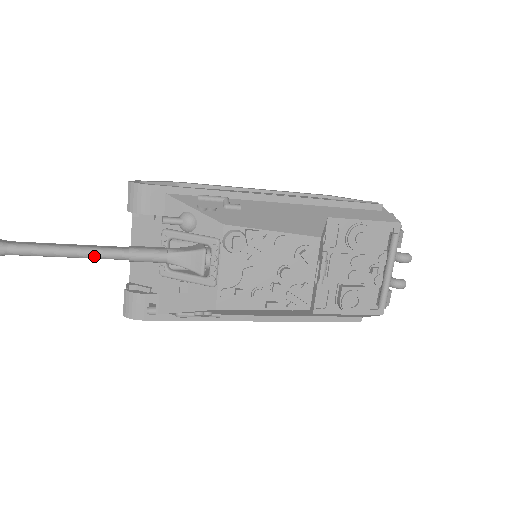
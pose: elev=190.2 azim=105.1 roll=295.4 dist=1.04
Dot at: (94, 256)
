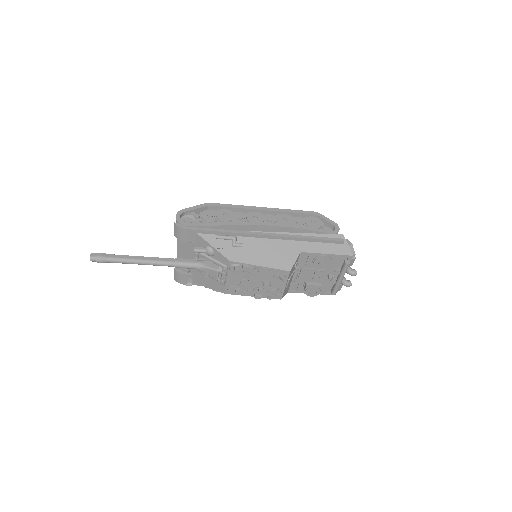
Dot at: (155, 265)
